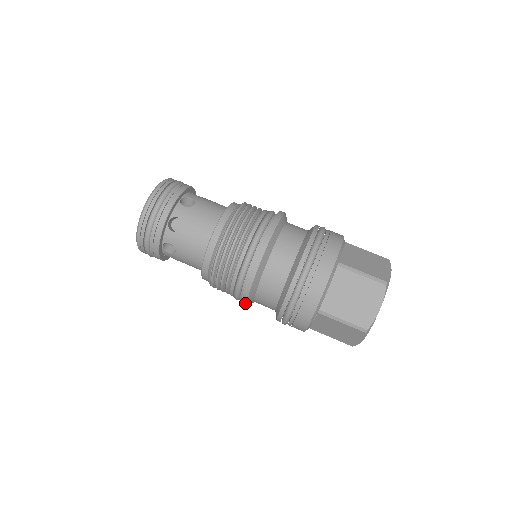
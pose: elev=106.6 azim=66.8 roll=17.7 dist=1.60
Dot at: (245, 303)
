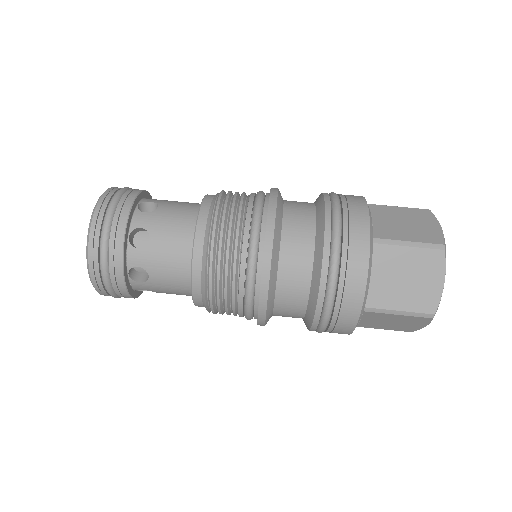
Dot at: (268, 269)
